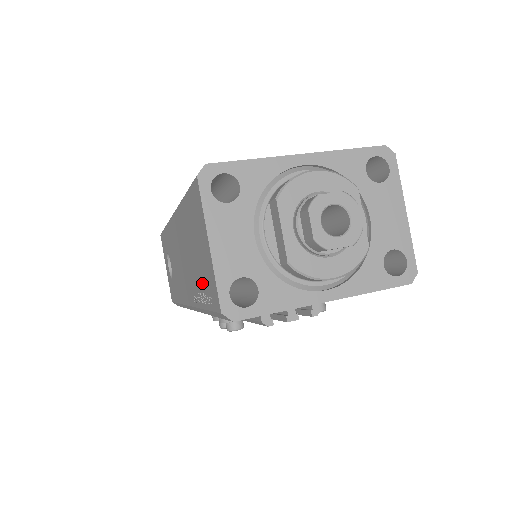
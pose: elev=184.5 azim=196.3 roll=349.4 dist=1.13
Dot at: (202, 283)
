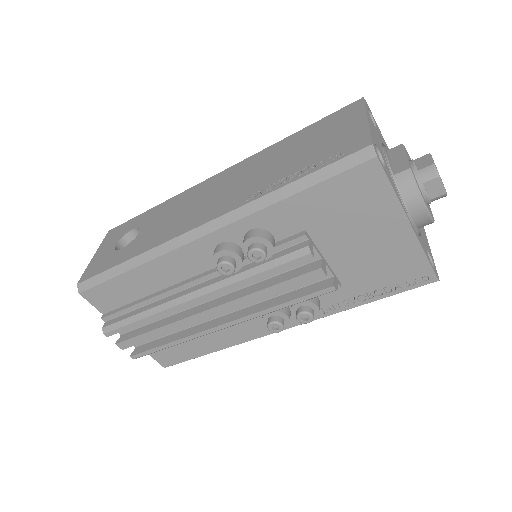
Dot at: (309, 161)
